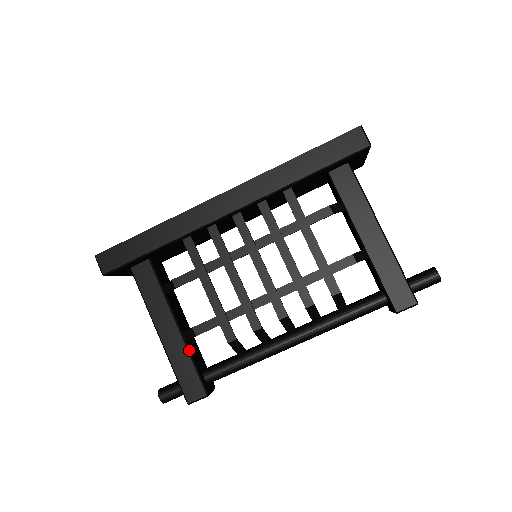
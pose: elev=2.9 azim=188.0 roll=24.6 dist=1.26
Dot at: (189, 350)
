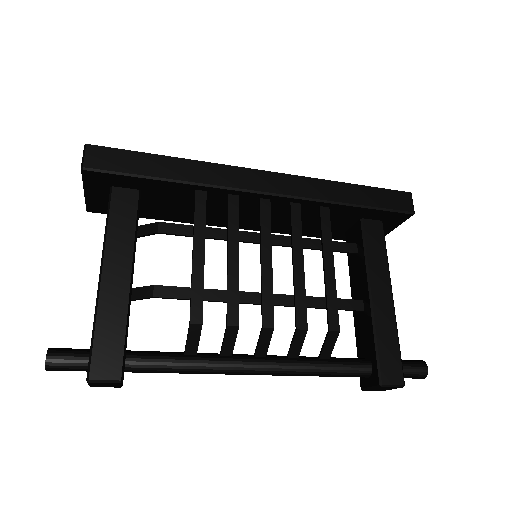
Dot at: (129, 313)
